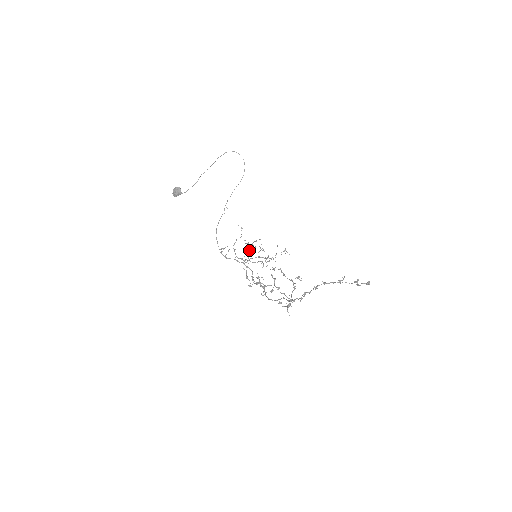
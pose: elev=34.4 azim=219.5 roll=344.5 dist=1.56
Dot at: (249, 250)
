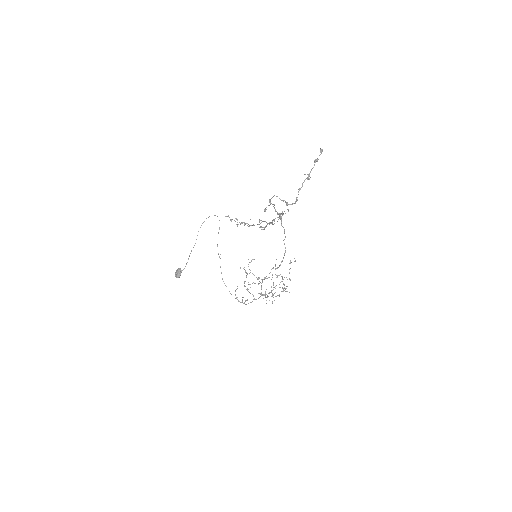
Dot at: occluded
